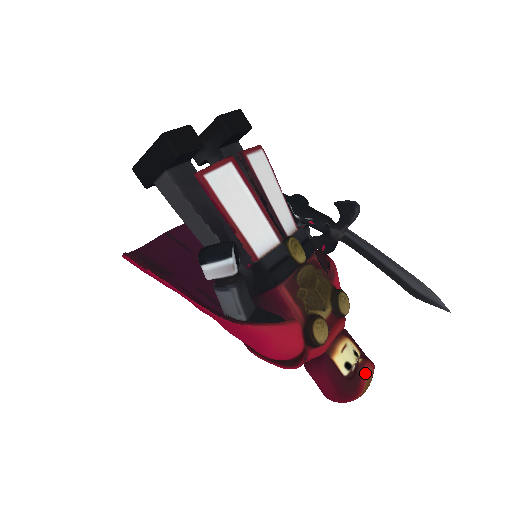
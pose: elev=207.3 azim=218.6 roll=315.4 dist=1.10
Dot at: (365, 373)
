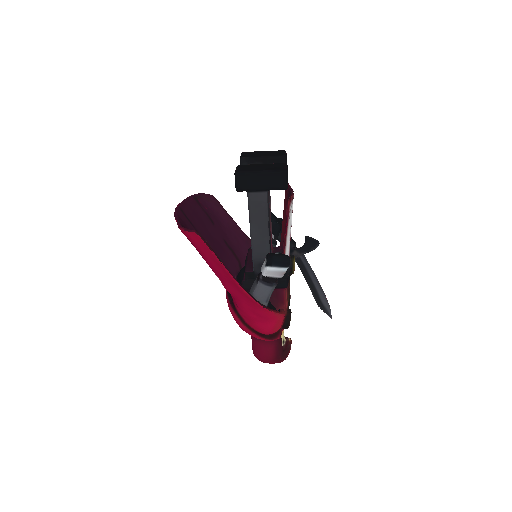
Dot at: occluded
